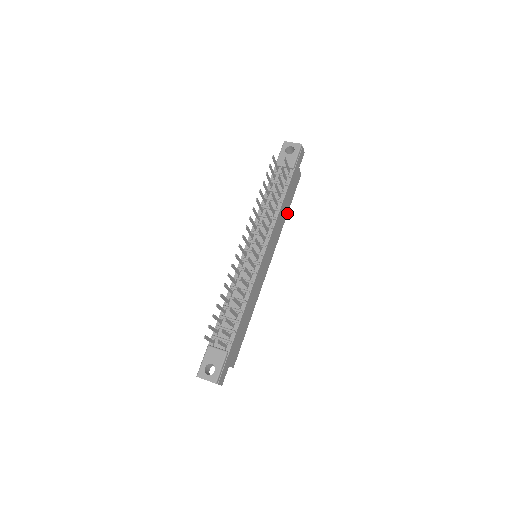
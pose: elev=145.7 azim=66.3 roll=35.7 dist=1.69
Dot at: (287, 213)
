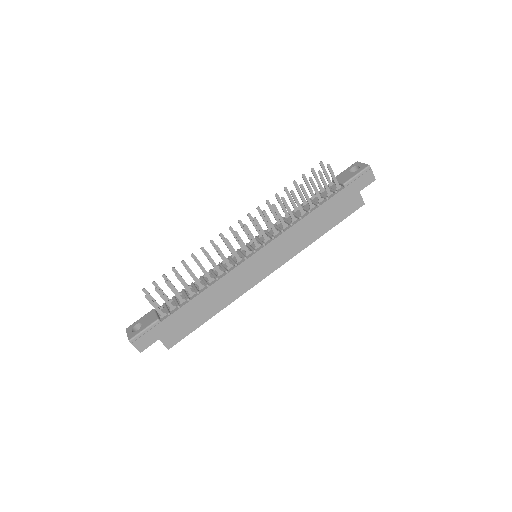
Dot at: (322, 234)
